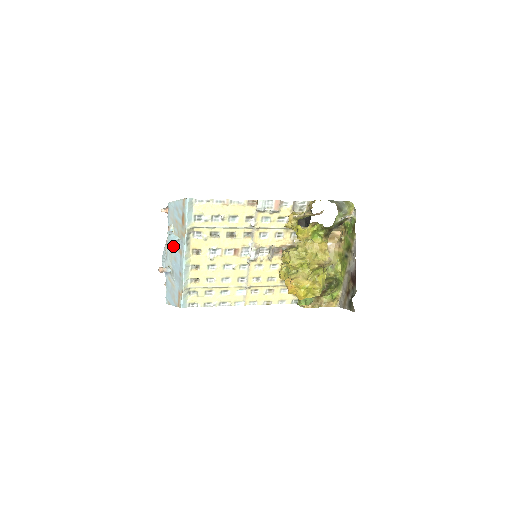
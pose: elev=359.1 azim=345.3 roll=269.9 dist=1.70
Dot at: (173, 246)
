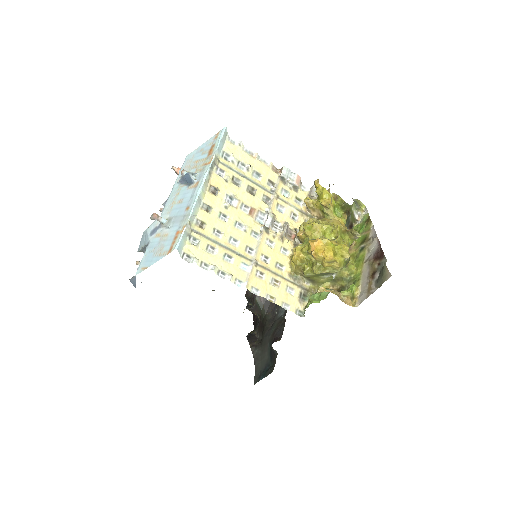
Dot at: (181, 191)
